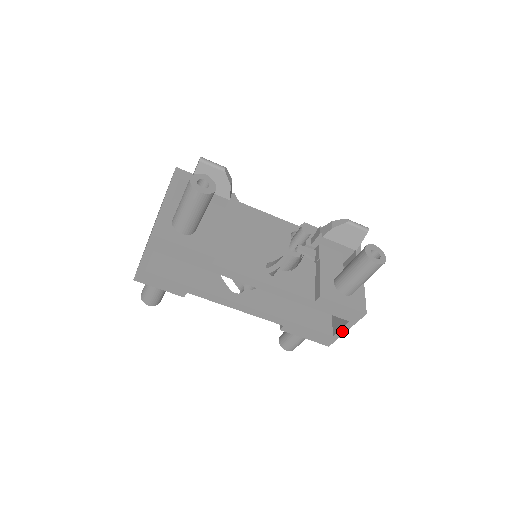
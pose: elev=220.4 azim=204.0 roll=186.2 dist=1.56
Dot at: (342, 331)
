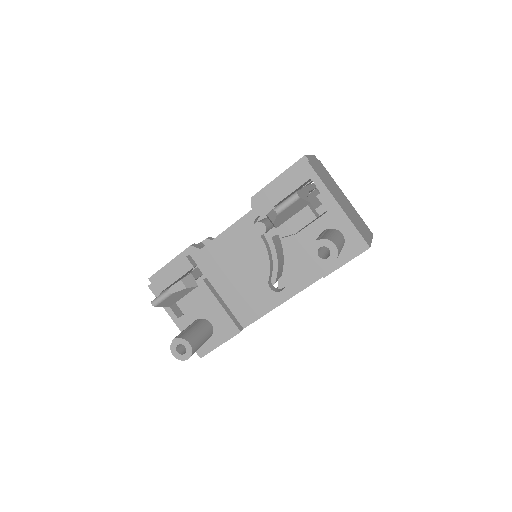
Dot at: occluded
